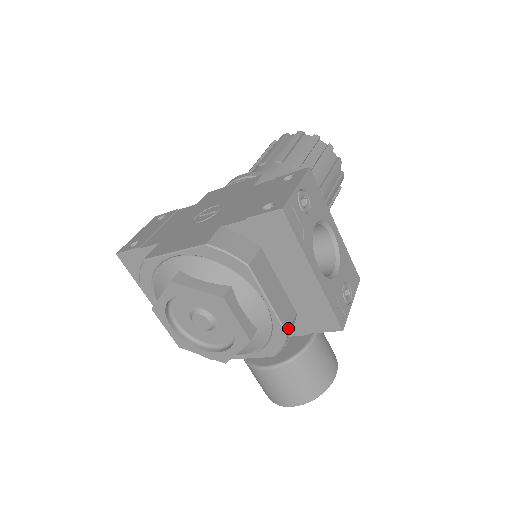
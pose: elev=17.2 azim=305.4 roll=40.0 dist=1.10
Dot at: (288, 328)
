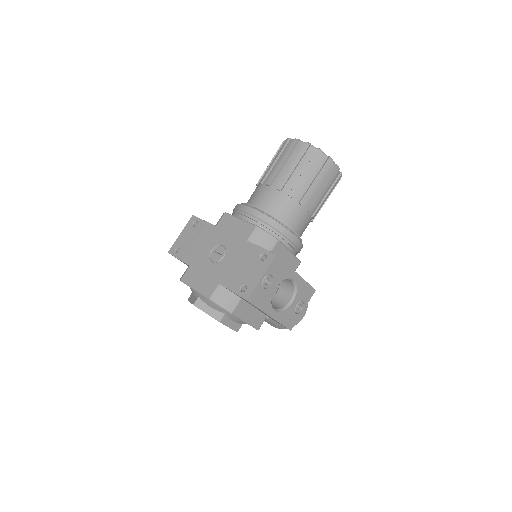
Dot at: (259, 327)
